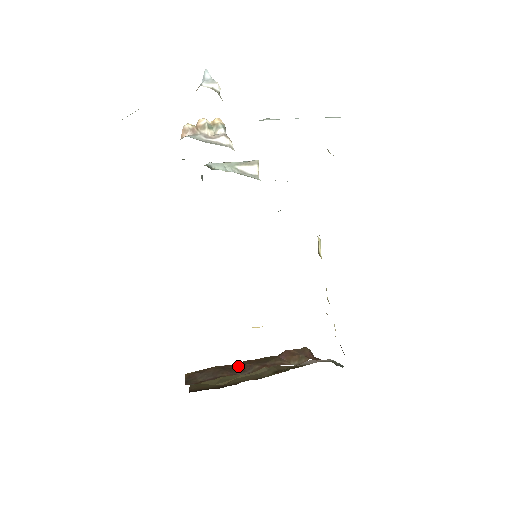
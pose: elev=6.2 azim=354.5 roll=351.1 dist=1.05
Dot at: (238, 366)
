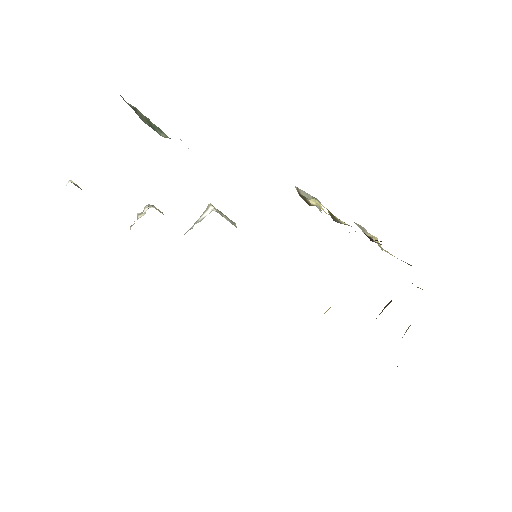
Dot at: occluded
